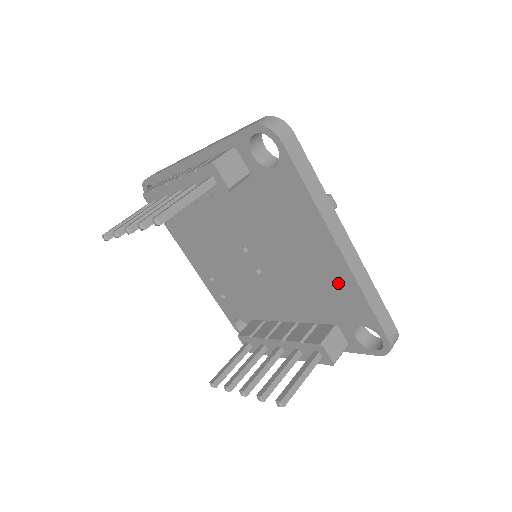
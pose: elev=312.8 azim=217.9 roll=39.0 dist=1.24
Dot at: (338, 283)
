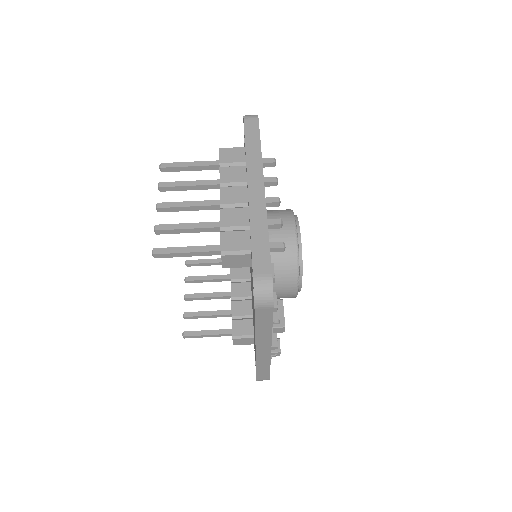
Dot at: occluded
